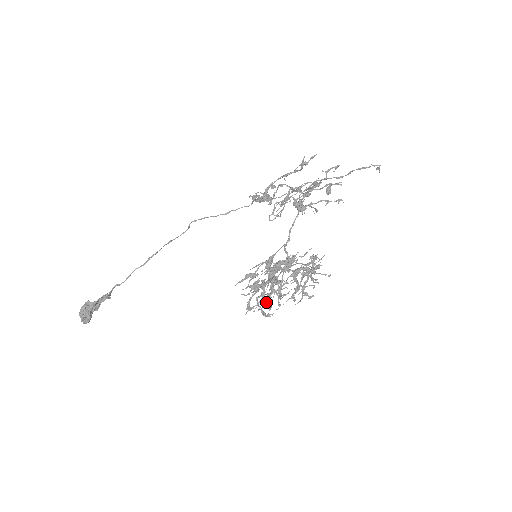
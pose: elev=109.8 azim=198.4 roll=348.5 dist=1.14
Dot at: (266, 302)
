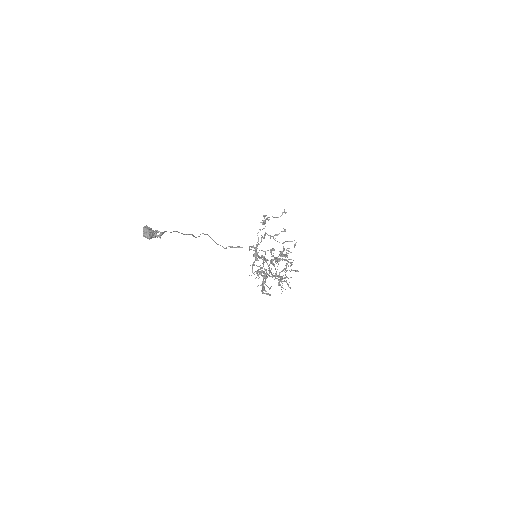
Dot at: (263, 288)
